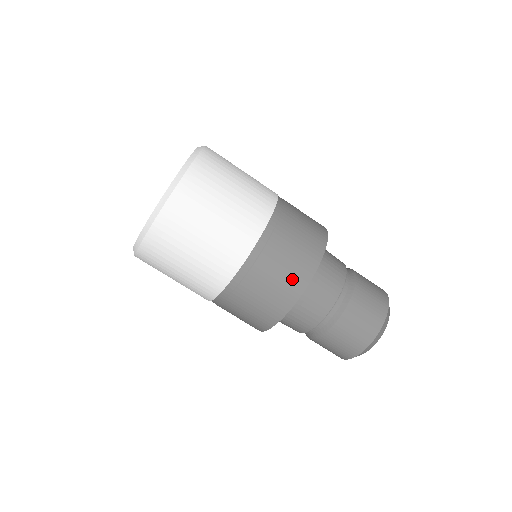
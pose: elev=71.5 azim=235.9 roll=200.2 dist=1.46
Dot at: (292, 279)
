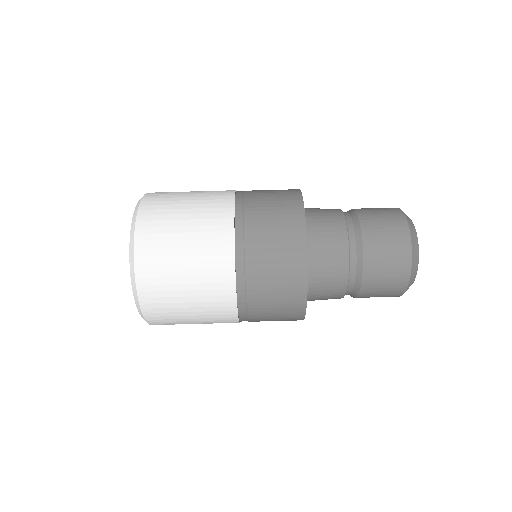
Dot at: (289, 279)
